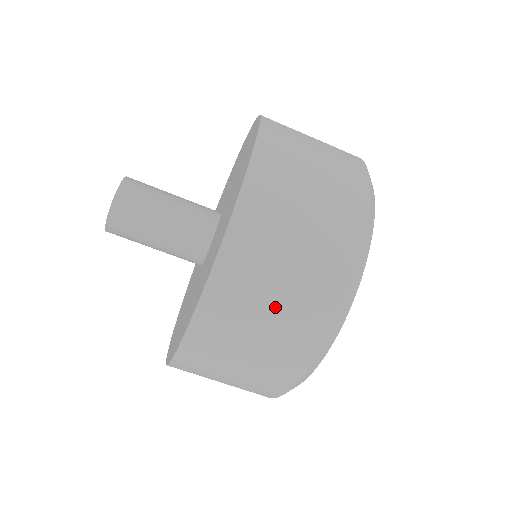
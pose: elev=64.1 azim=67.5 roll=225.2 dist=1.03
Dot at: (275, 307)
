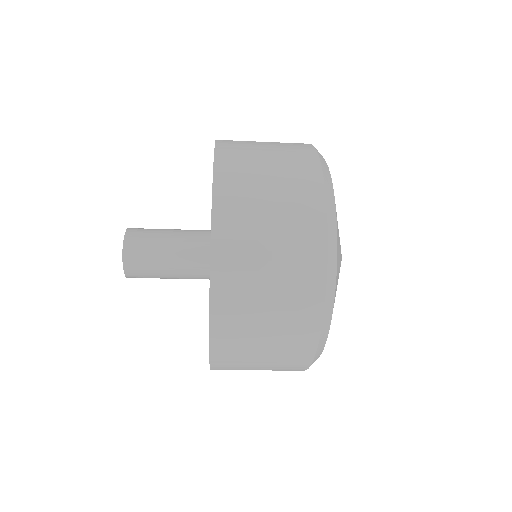
Dot at: (263, 367)
